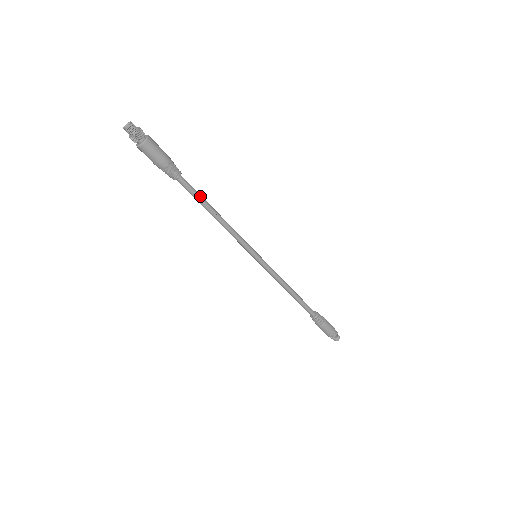
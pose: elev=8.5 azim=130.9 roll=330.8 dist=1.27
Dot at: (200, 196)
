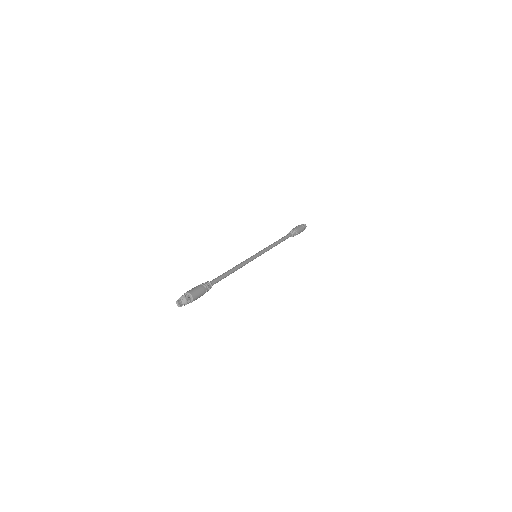
Dot at: (223, 277)
